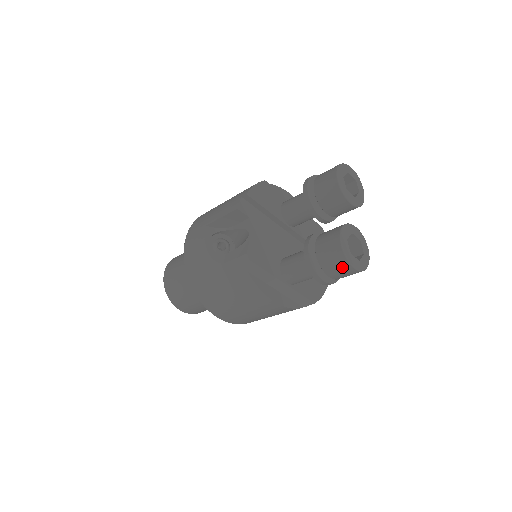
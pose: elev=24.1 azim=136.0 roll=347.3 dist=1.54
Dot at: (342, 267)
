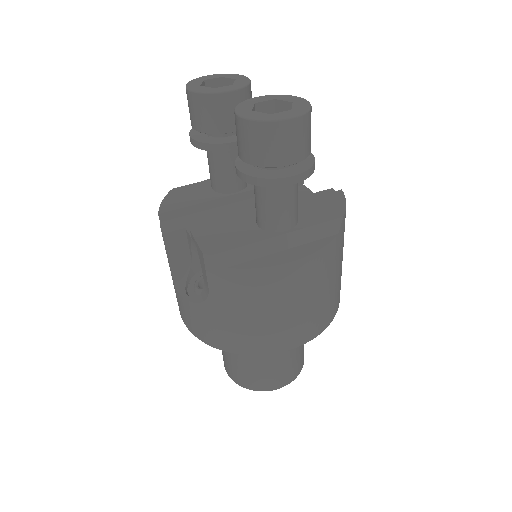
Dot at: (279, 136)
